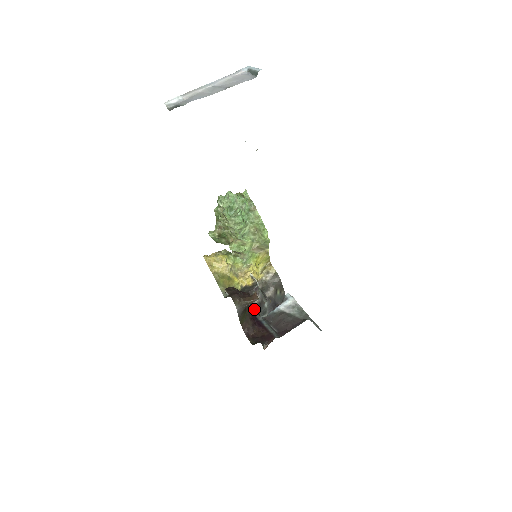
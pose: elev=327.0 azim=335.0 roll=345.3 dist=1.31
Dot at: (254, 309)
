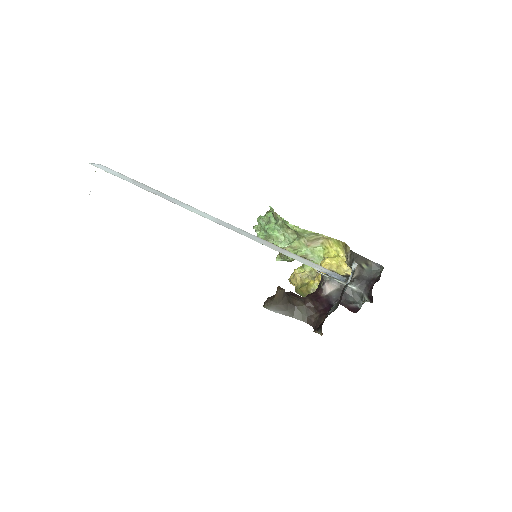
Dot at: (327, 300)
